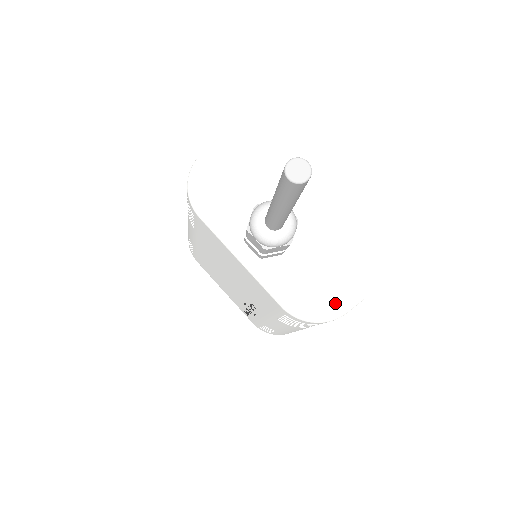
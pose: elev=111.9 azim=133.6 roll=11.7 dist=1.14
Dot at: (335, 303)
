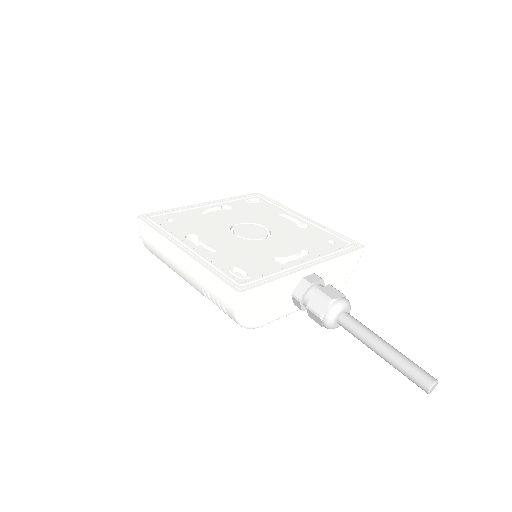
Dot at: (352, 268)
